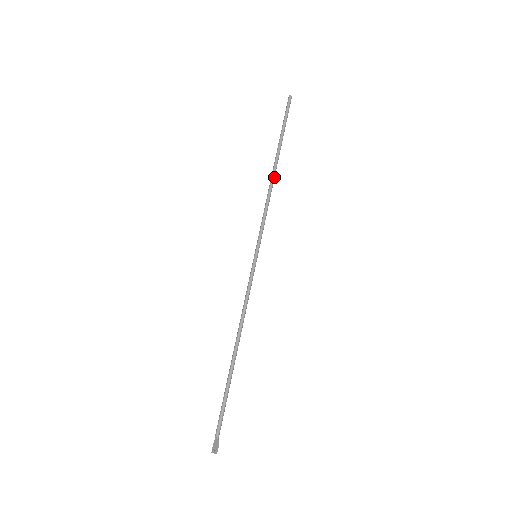
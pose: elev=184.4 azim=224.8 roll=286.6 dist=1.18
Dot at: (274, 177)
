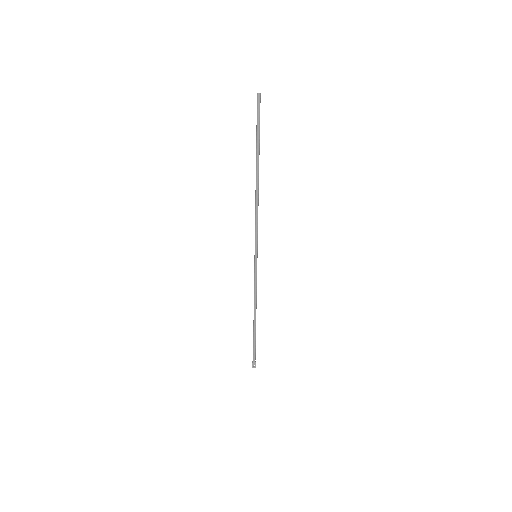
Dot at: (258, 188)
